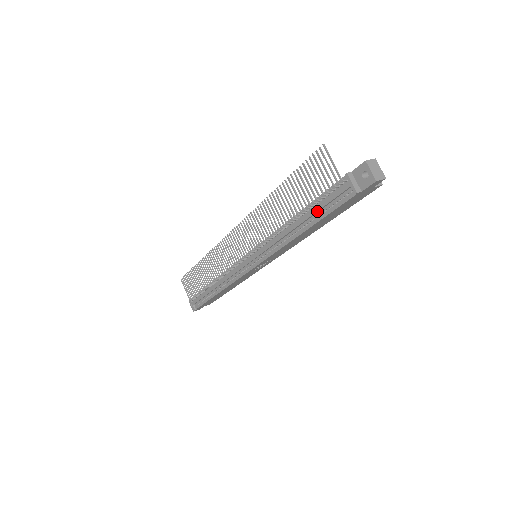
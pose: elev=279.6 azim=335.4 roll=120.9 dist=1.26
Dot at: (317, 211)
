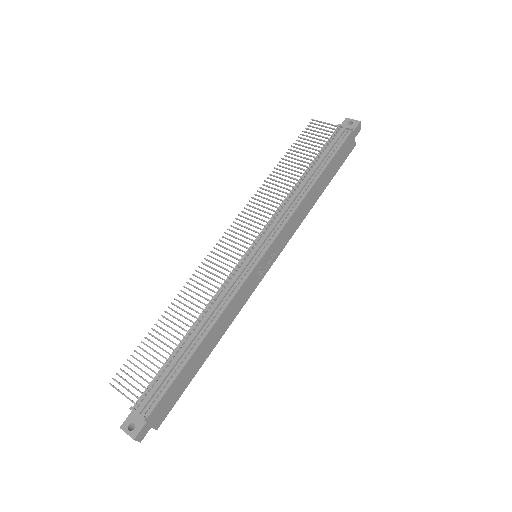
Dot at: (325, 156)
